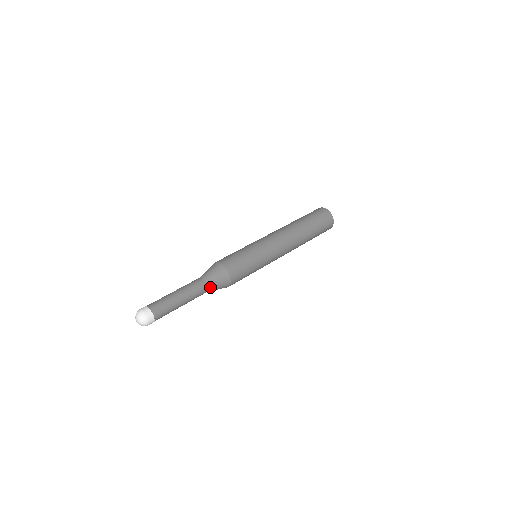
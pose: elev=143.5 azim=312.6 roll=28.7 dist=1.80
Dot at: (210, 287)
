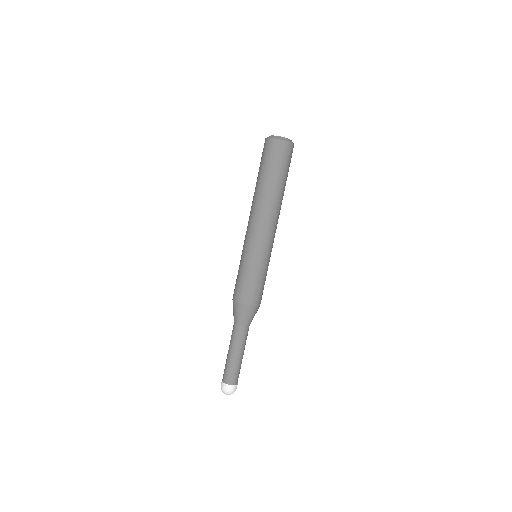
Dot at: (247, 325)
